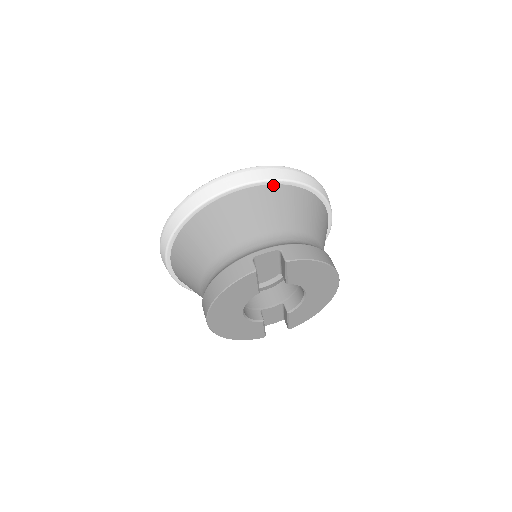
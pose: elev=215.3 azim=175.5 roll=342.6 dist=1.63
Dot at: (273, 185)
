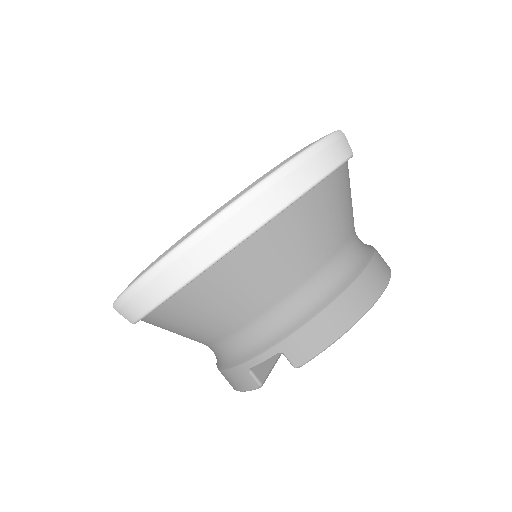
Dot at: (218, 262)
